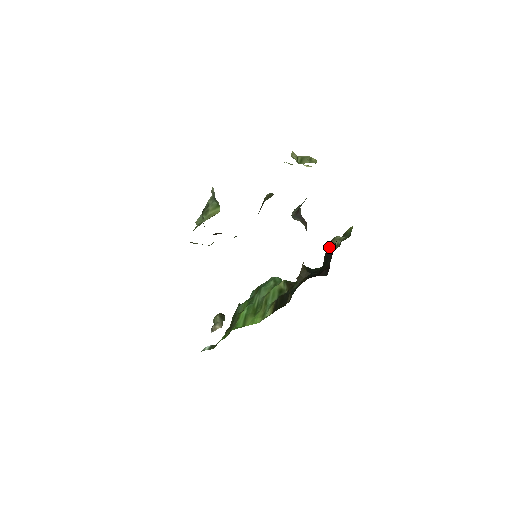
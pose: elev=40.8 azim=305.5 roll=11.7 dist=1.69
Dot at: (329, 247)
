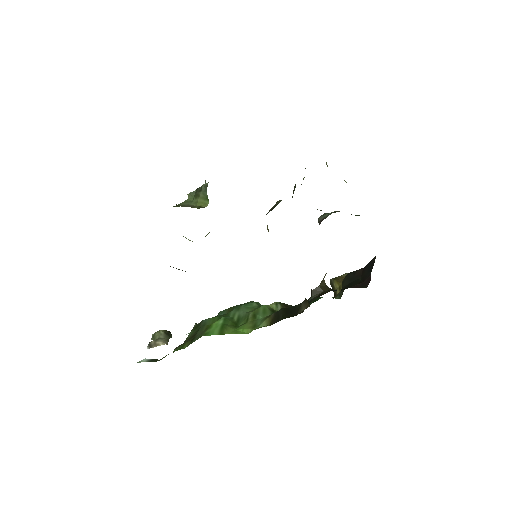
Dot at: occluded
